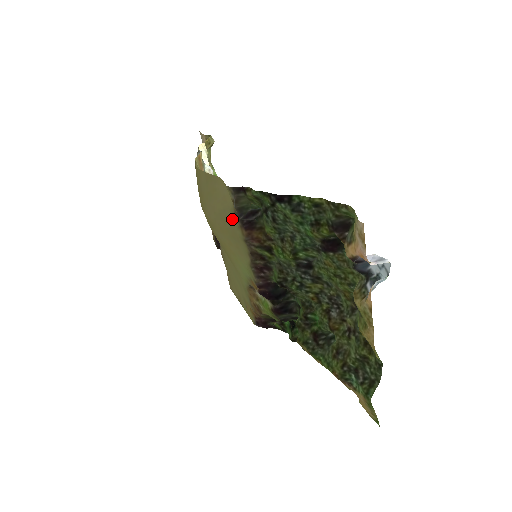
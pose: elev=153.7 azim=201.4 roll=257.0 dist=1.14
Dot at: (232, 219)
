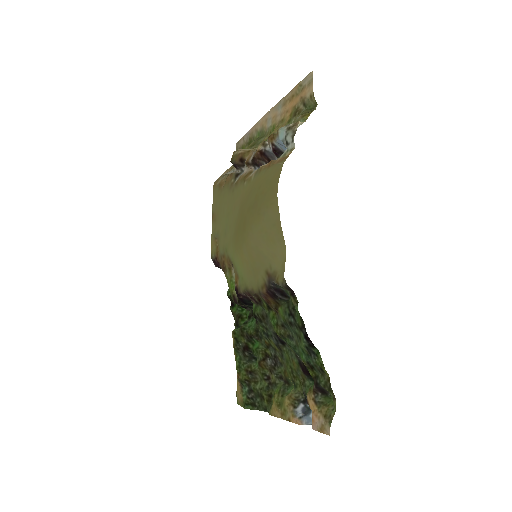
Dot at: (265, 268)
